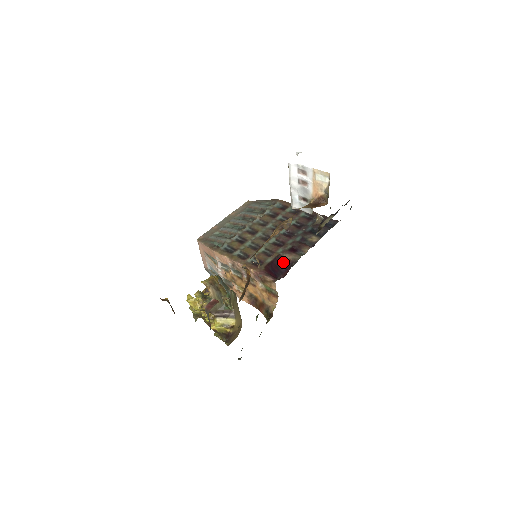
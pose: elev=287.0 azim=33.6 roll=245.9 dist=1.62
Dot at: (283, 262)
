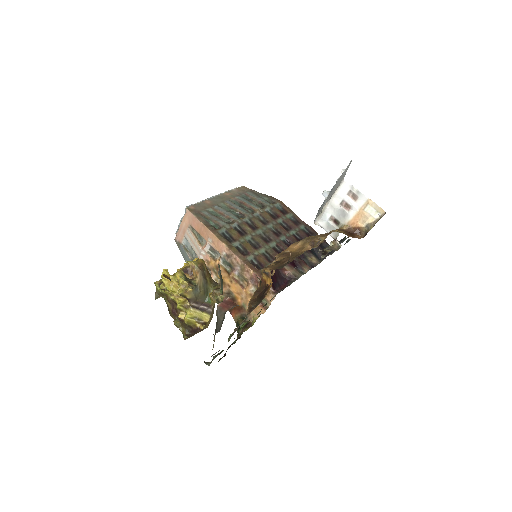
Dot at: (282, 274)
